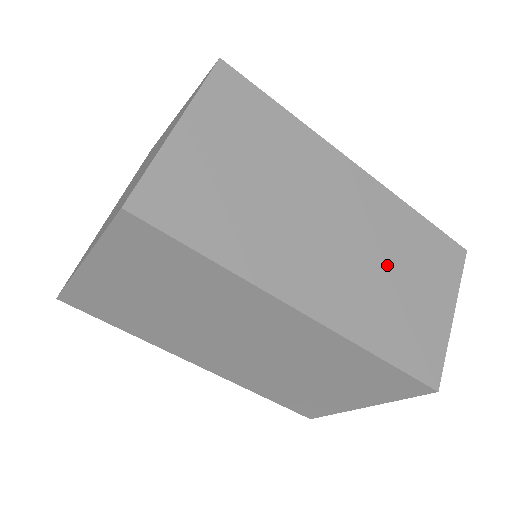
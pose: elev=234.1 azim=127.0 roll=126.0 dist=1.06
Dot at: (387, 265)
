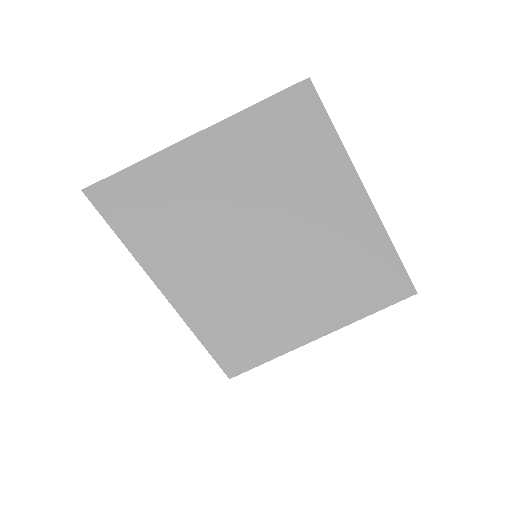
Dot at: occluded
